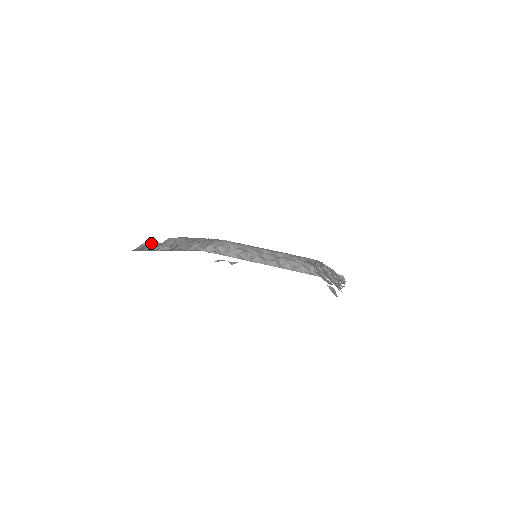
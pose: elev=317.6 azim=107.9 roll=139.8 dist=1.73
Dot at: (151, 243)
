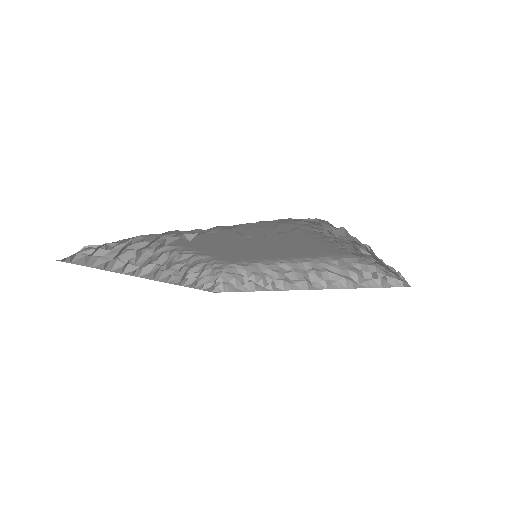
Dot at: occluded
